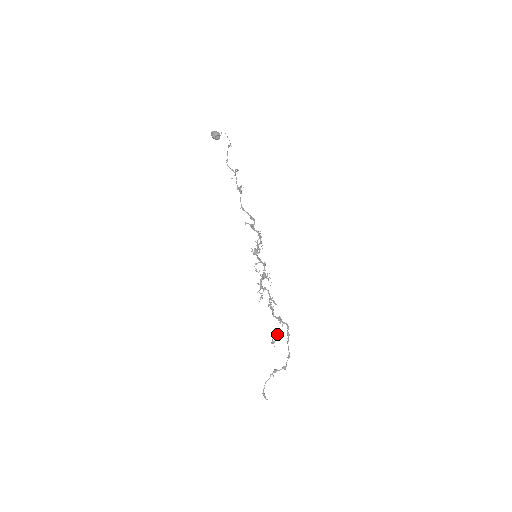
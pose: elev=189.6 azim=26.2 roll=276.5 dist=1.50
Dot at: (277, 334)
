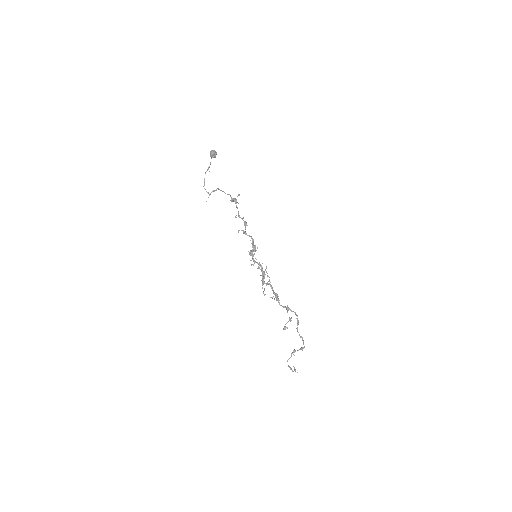
Dot at: (288, 321)
